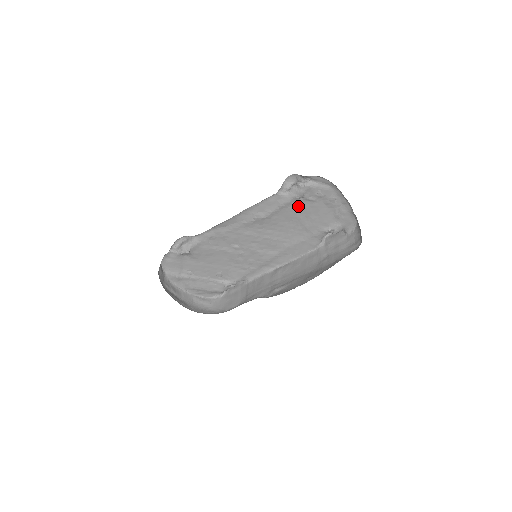
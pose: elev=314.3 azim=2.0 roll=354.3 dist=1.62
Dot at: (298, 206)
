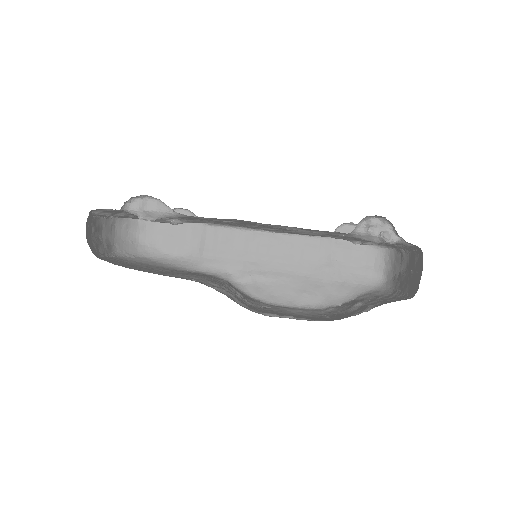
Dot at: occluded
